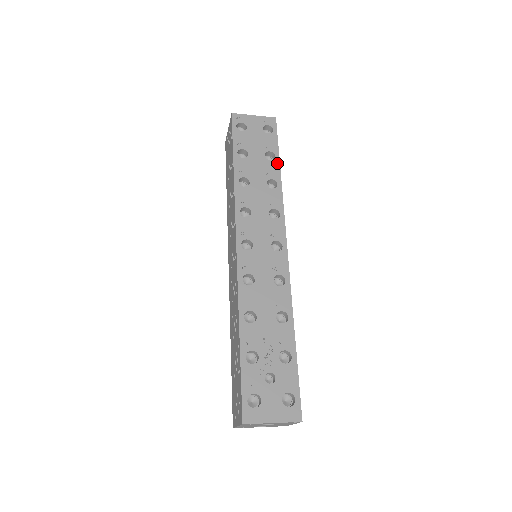
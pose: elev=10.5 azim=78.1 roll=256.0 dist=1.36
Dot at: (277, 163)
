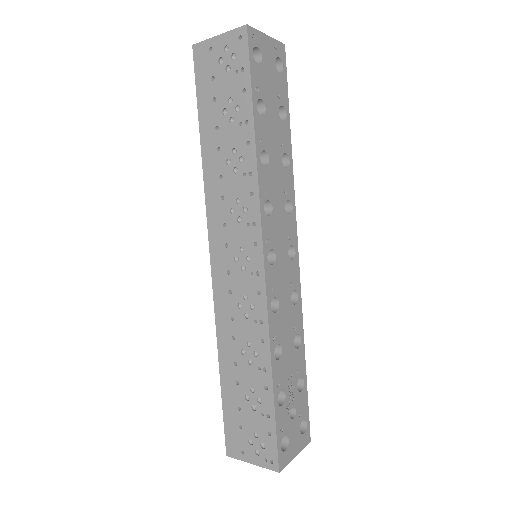
Dot at: (288, 126)
